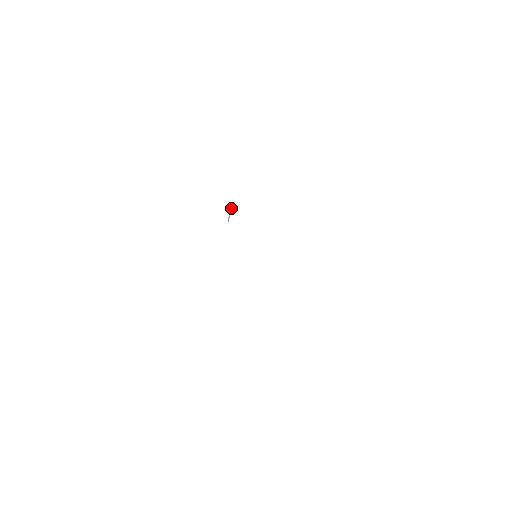
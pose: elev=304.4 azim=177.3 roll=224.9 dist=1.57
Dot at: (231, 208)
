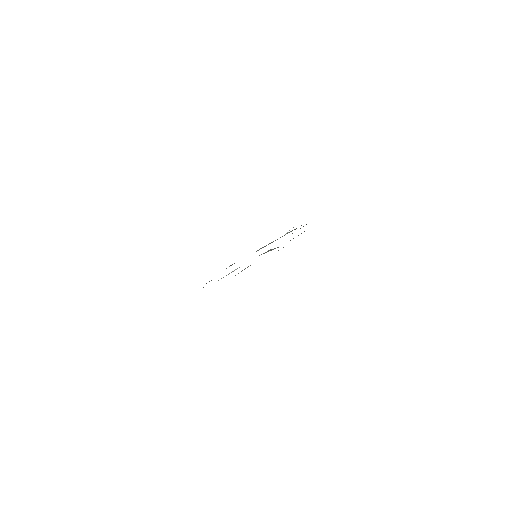
Dot at: occluded
